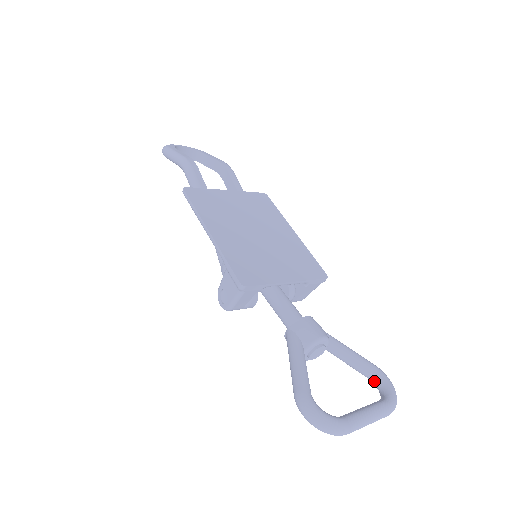
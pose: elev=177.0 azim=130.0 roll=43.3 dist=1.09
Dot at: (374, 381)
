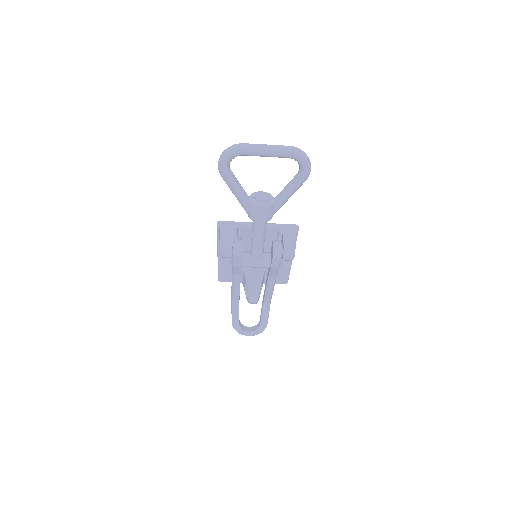
Dot at: (299, 172)
